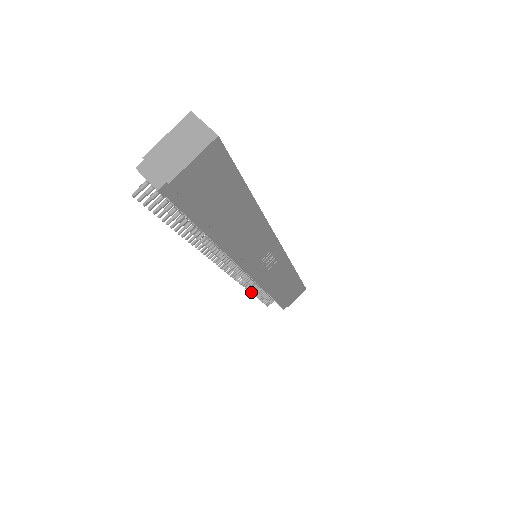
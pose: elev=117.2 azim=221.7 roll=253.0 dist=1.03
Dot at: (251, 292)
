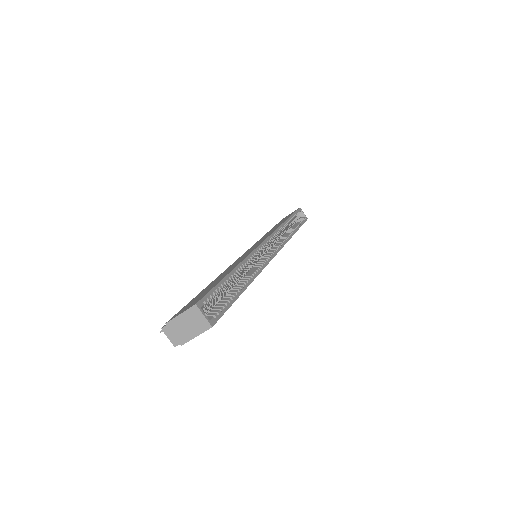
Dot at: occluded
